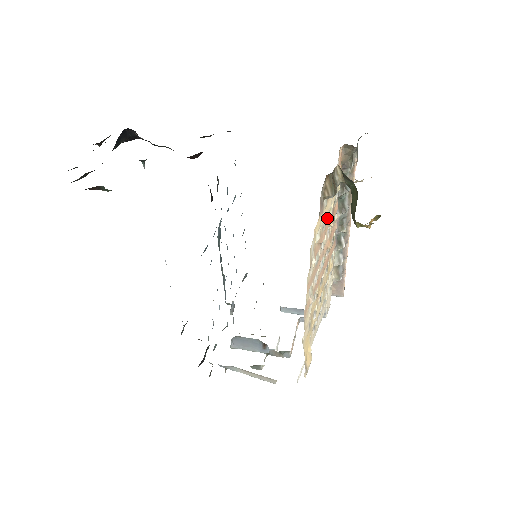
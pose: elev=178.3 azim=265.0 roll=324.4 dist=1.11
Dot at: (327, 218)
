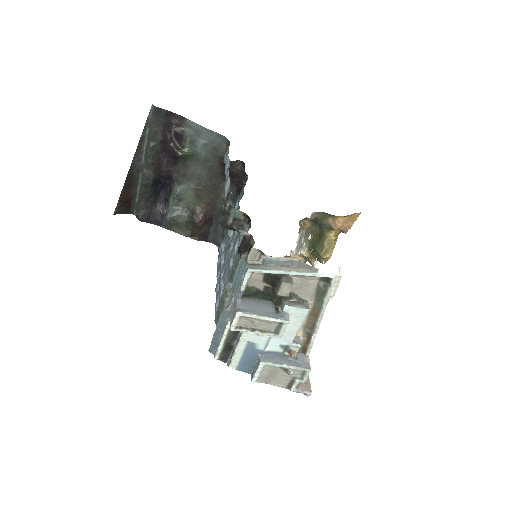
Dot at: occluded
